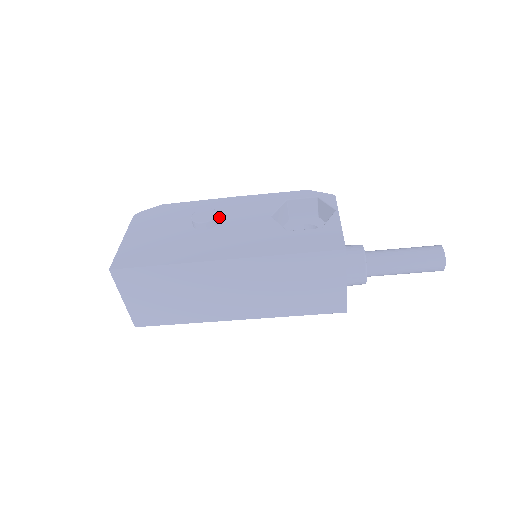
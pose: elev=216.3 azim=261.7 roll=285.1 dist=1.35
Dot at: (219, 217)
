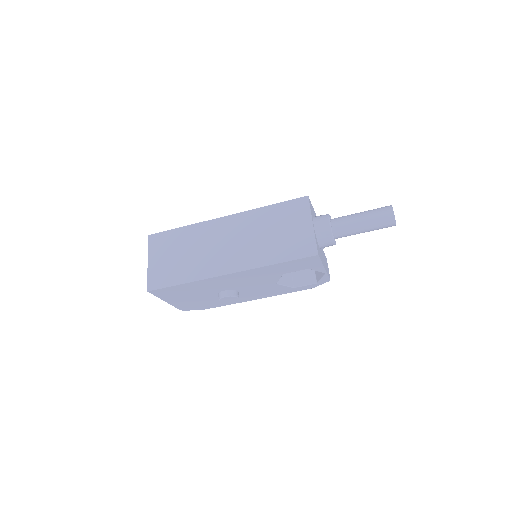
Dot at: occluded
